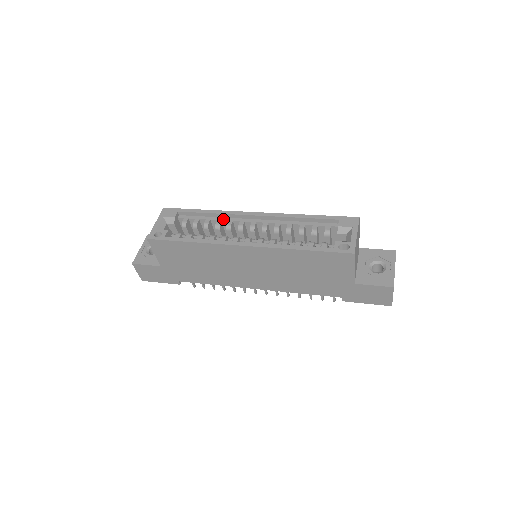
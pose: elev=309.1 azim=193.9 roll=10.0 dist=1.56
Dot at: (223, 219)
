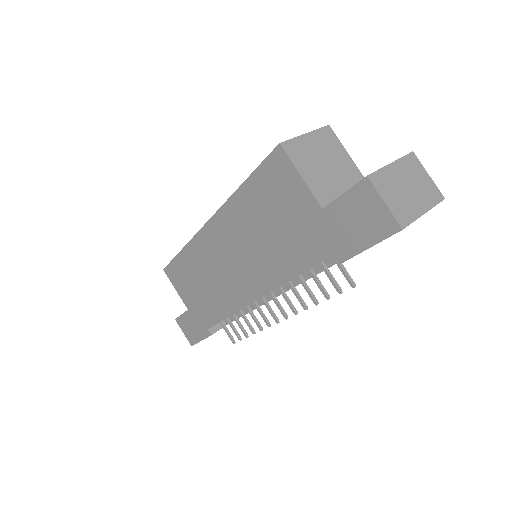
Dot at: occluded
